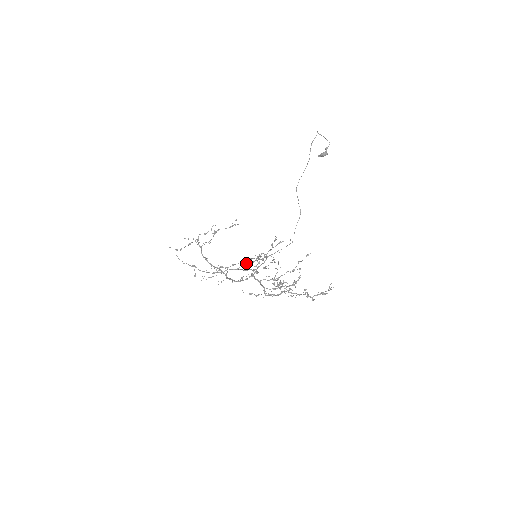
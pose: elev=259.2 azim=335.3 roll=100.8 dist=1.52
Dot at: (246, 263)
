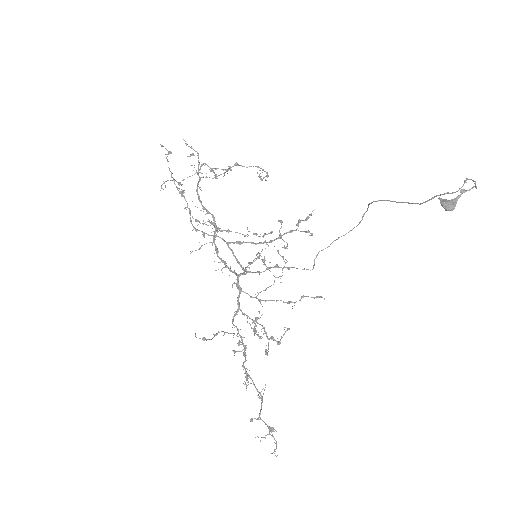
Dot at: occluded
